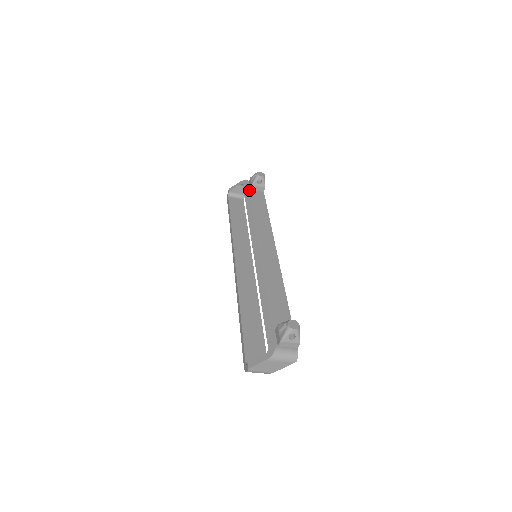
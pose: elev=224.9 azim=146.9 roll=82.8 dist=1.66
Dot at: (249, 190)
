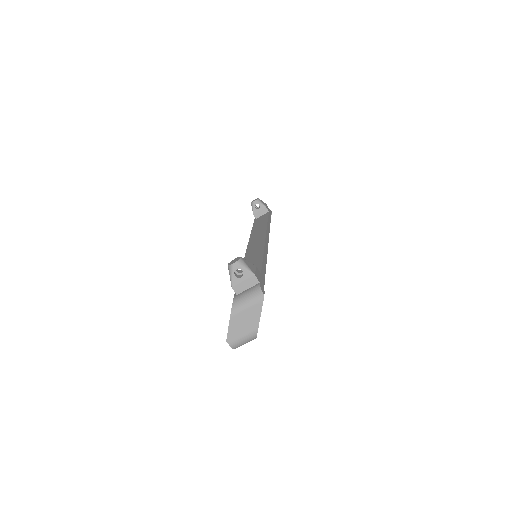
Dot at: (254, 220)
